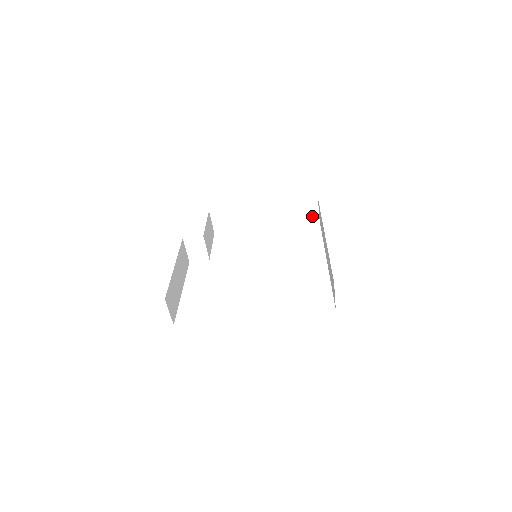
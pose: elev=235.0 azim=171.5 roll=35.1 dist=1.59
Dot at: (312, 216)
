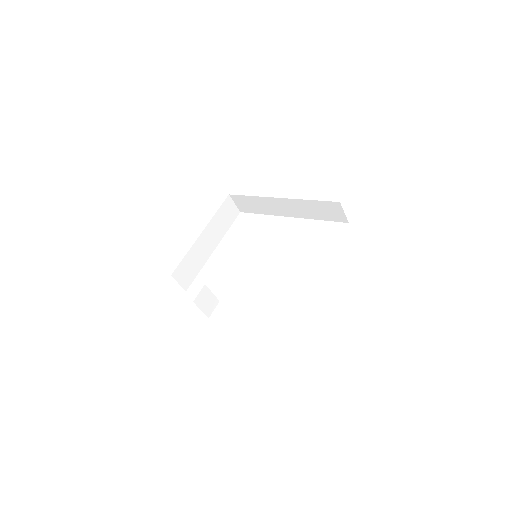
Dot at: (234, 212)
